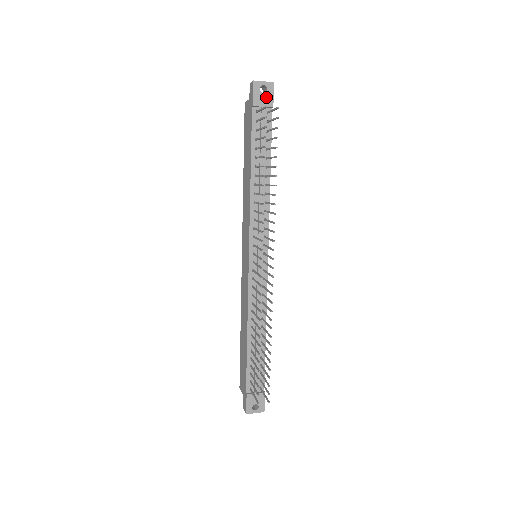
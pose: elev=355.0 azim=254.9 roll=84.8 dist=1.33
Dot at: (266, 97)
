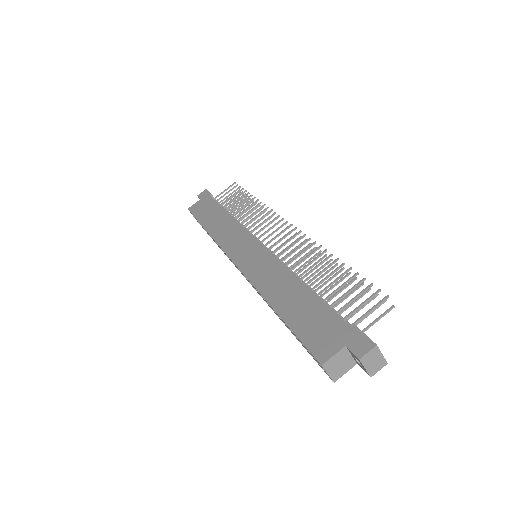
Dot at: occluded
